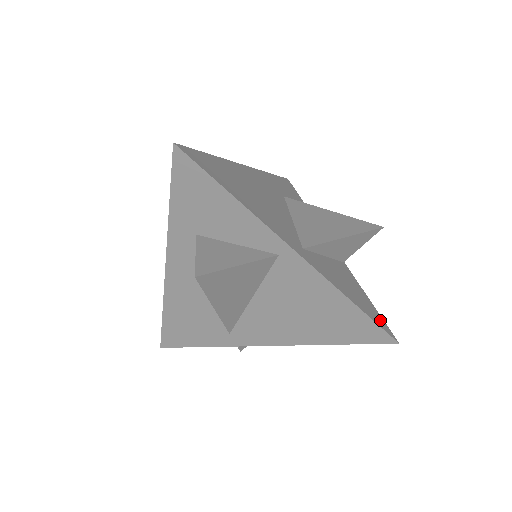
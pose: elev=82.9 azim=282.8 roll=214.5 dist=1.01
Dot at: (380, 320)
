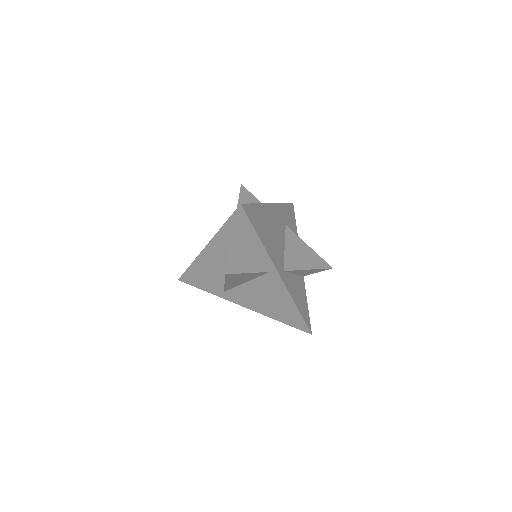
Dot at: (308, 319)
